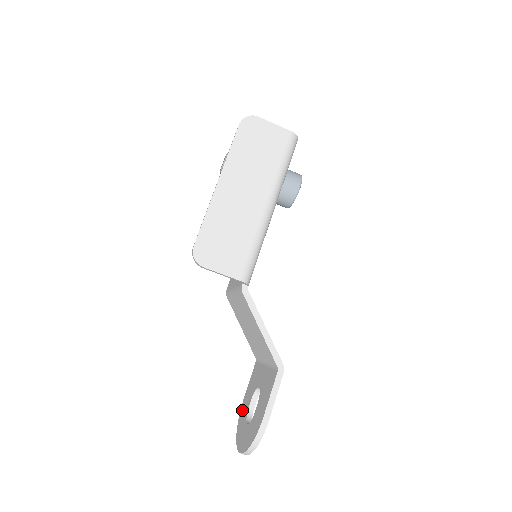
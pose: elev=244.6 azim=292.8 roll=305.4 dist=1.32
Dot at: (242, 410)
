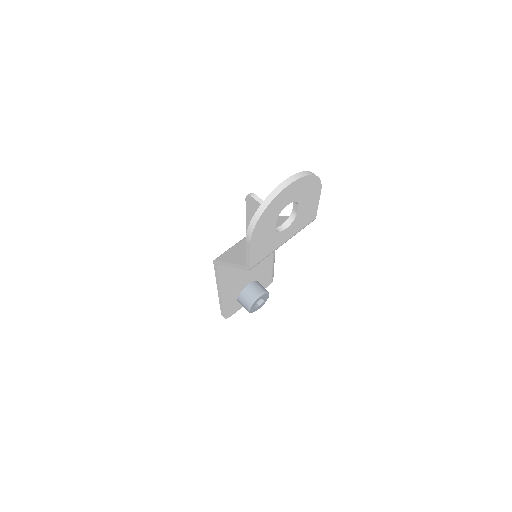
Dot at: occluded
